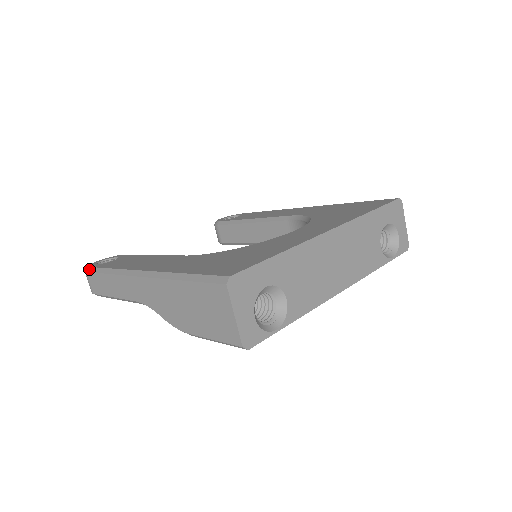
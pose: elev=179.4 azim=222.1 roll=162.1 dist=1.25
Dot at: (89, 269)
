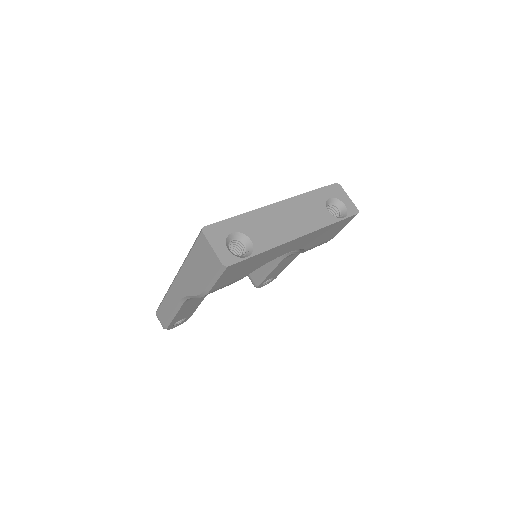
Dot at: (157, 310)
